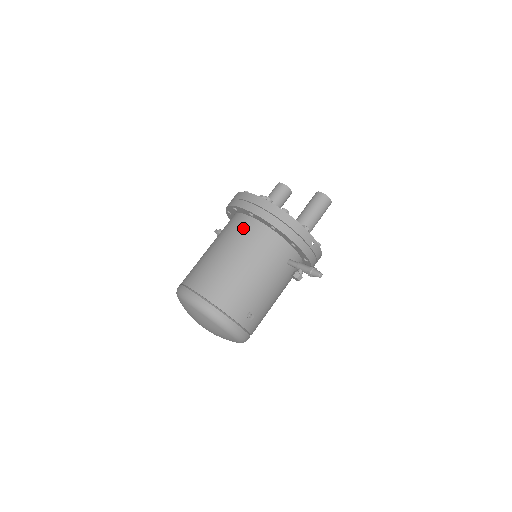
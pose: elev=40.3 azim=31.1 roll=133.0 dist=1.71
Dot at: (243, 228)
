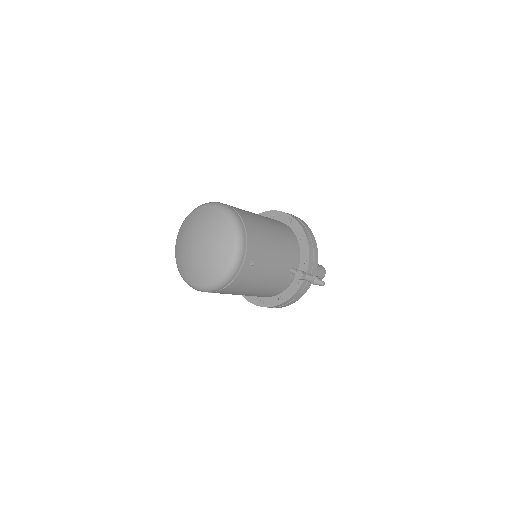
Dot at: (279, 222)
